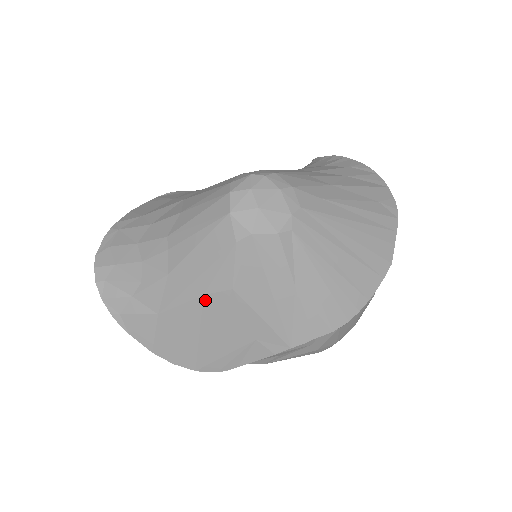
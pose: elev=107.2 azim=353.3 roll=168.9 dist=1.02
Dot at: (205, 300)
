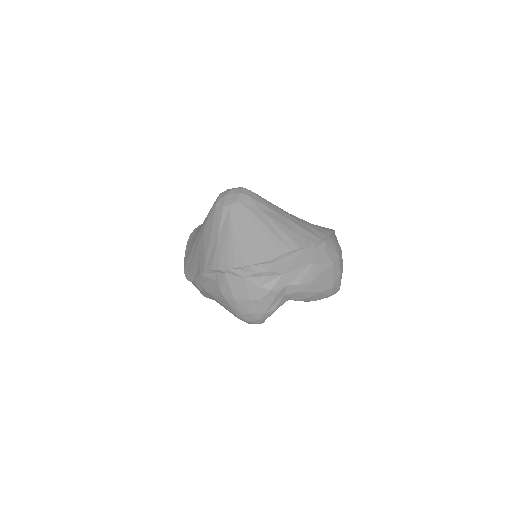
Dot at: (199, 235)
